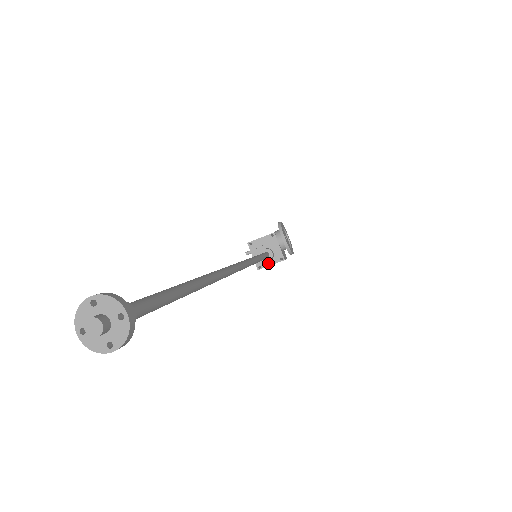
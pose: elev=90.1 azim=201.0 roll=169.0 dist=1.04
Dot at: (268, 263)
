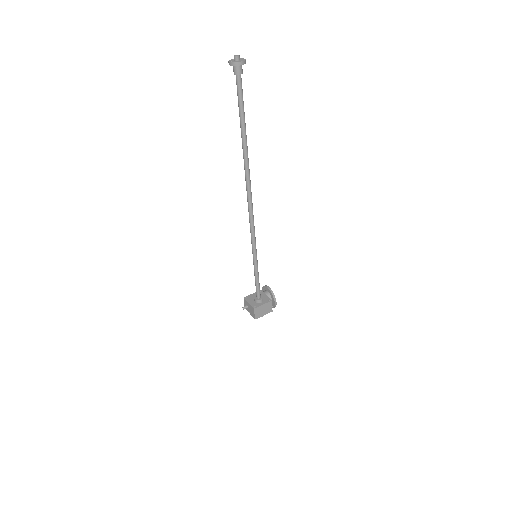
Dot at: (260, 304)
